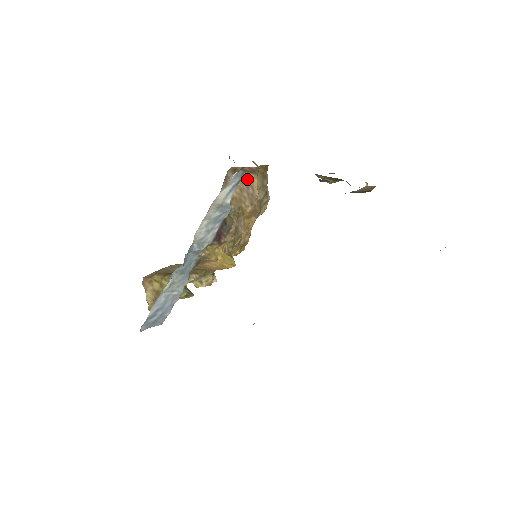
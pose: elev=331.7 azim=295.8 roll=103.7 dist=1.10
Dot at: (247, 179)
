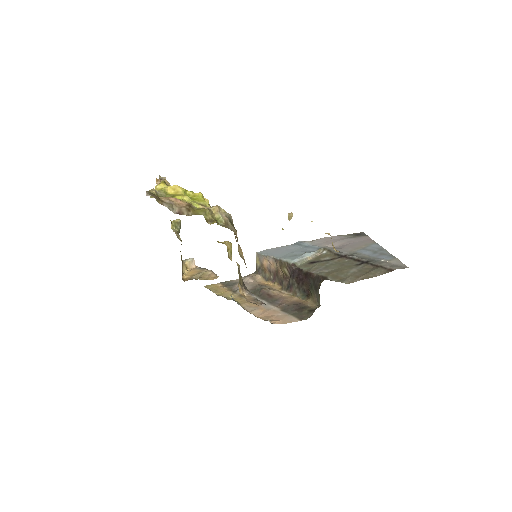
Dot at: occluded
